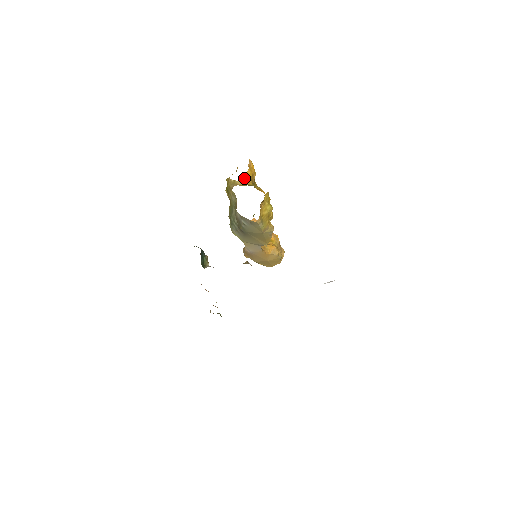
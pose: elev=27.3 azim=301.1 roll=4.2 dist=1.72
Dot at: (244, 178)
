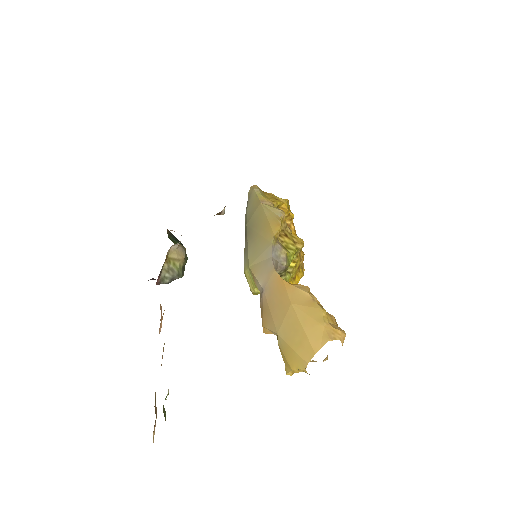
Dot at: occluded
